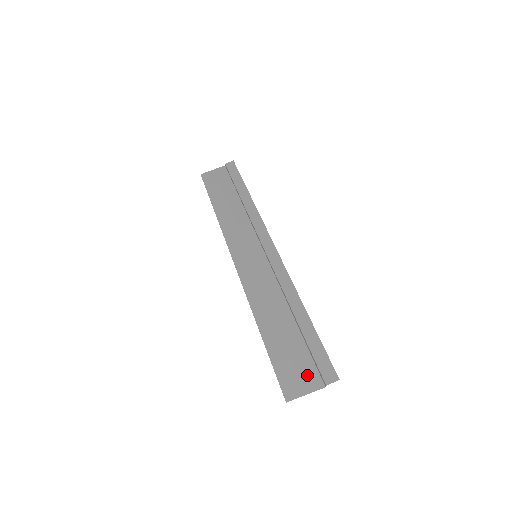
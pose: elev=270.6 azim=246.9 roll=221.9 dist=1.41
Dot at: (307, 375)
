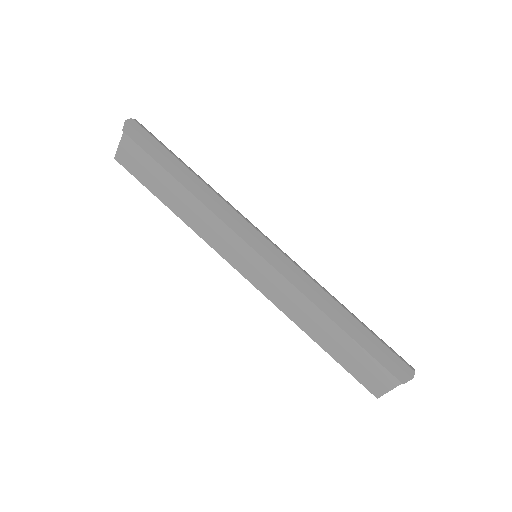
Dot at: (382, 375)
